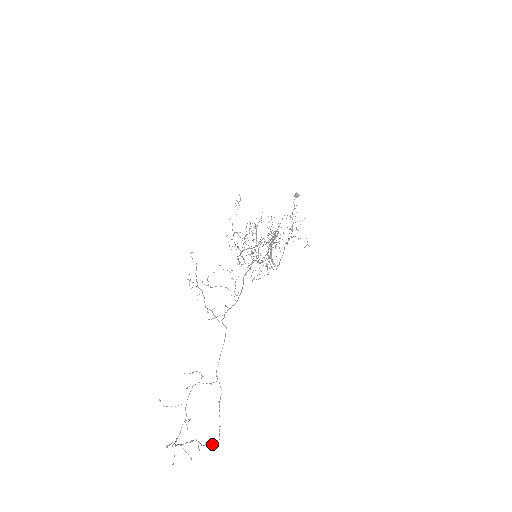
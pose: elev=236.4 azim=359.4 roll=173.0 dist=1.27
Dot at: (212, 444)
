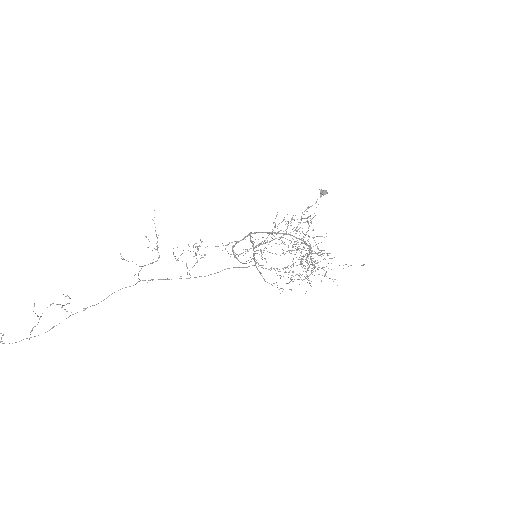
Dot at: (0, 341)
